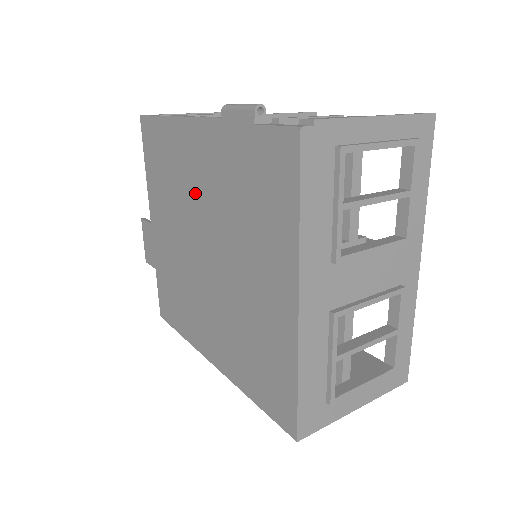
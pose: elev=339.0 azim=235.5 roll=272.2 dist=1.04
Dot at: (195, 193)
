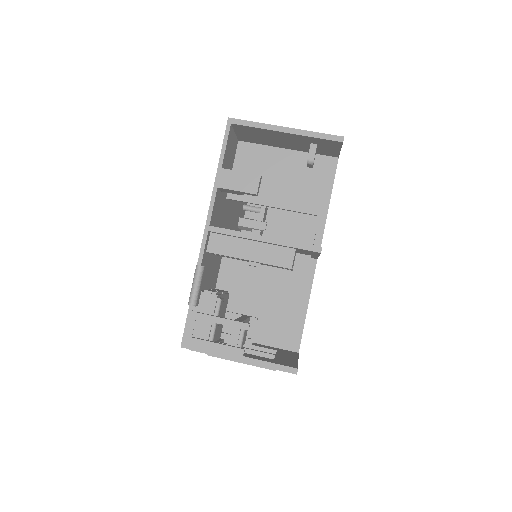
Dot at: occluded
